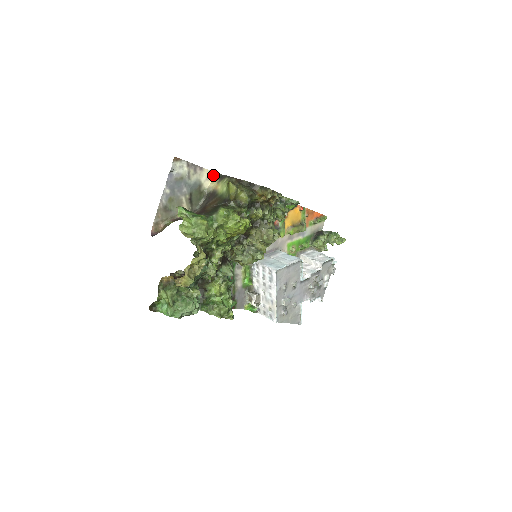
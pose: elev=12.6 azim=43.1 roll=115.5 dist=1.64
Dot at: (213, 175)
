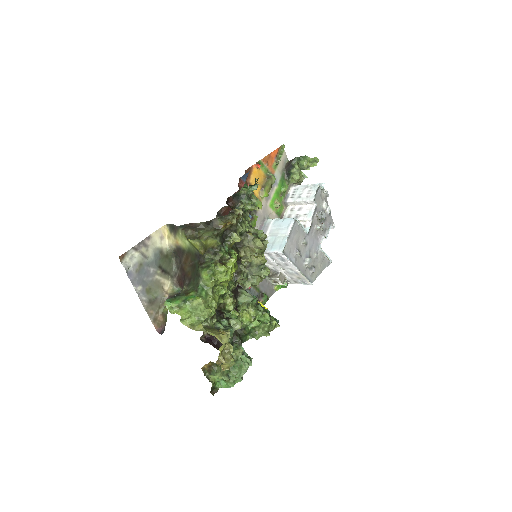
Dot at: (163, 230)
